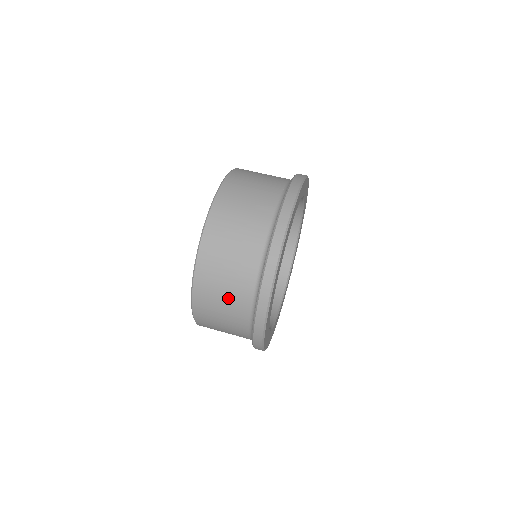
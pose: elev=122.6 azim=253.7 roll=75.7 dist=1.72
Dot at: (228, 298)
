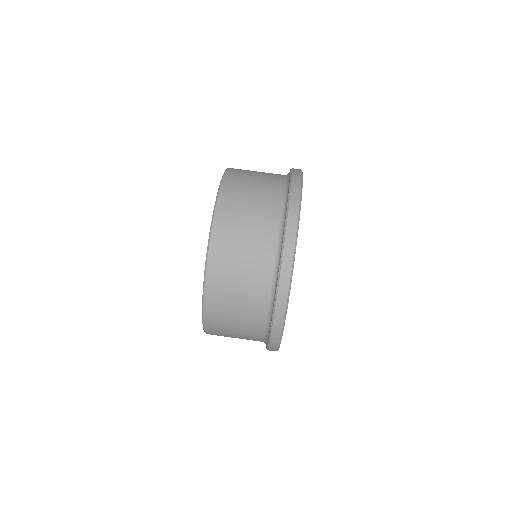
Dot at: (244, 287)
